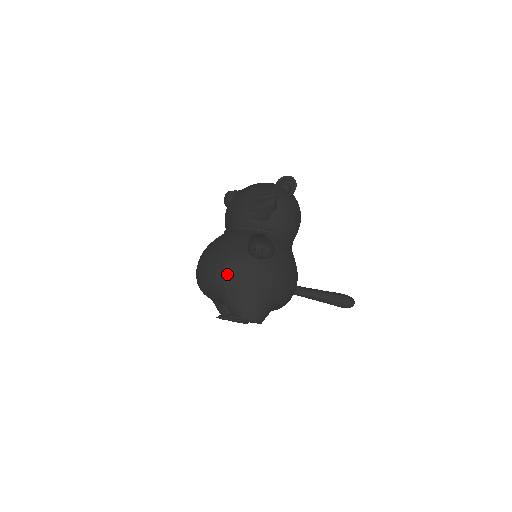
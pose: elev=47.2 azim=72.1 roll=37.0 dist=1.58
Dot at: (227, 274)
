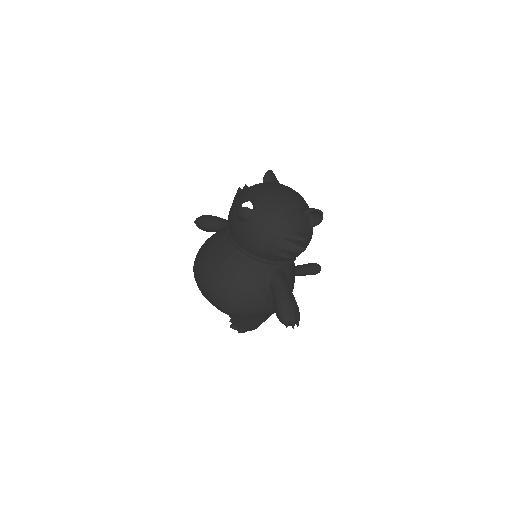
Dot at: (244, 312)
